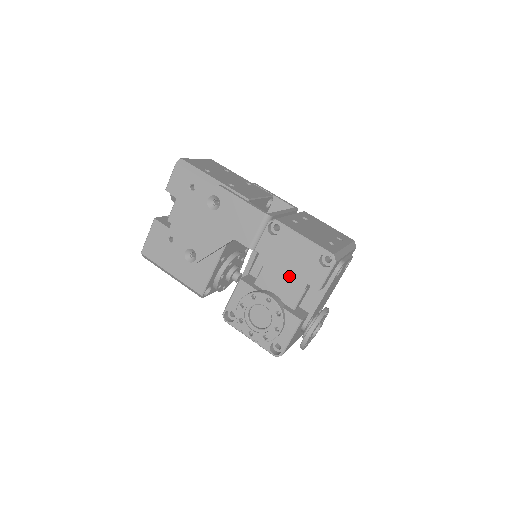
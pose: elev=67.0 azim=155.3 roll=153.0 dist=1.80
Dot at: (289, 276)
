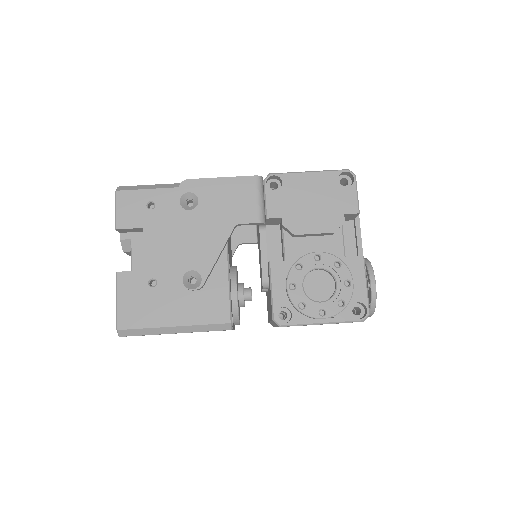
Dot at: (321, 219)
